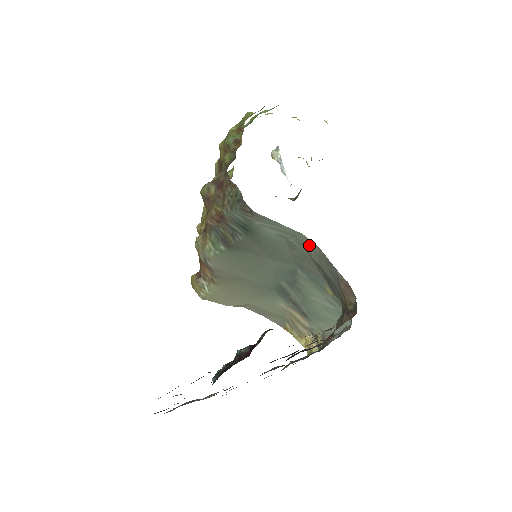
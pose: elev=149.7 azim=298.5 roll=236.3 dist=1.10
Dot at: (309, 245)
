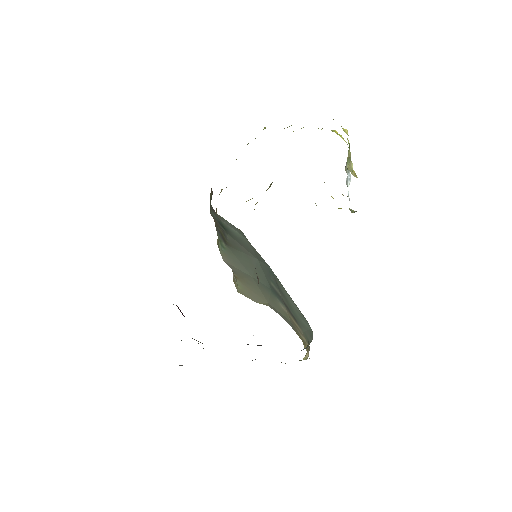
Dot at: occluded
